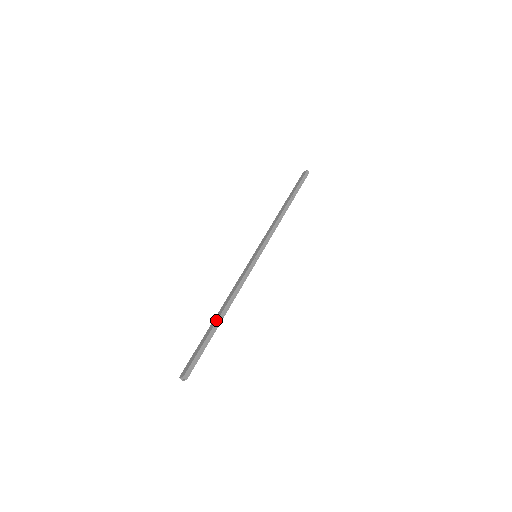
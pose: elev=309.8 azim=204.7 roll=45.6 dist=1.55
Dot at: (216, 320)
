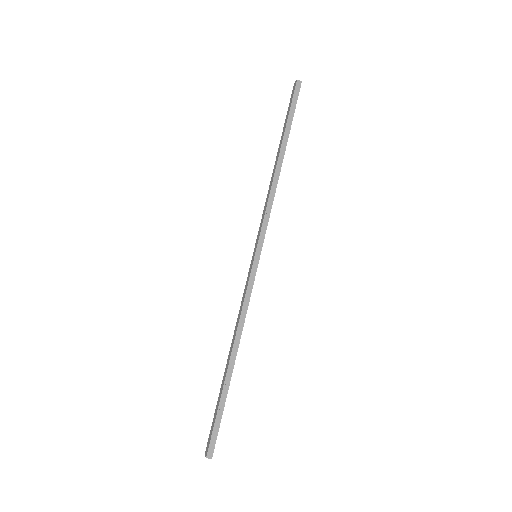
Dot at: (226, 370)
